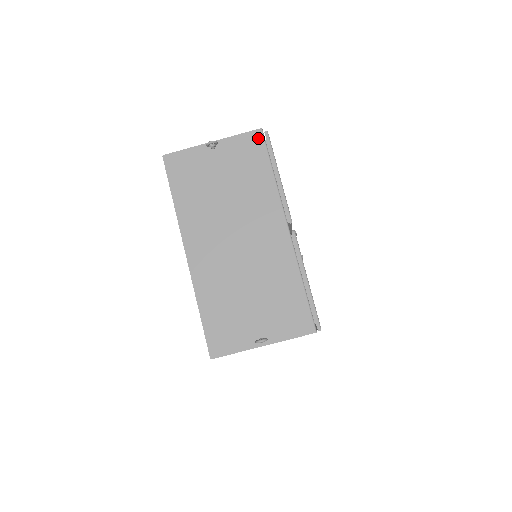
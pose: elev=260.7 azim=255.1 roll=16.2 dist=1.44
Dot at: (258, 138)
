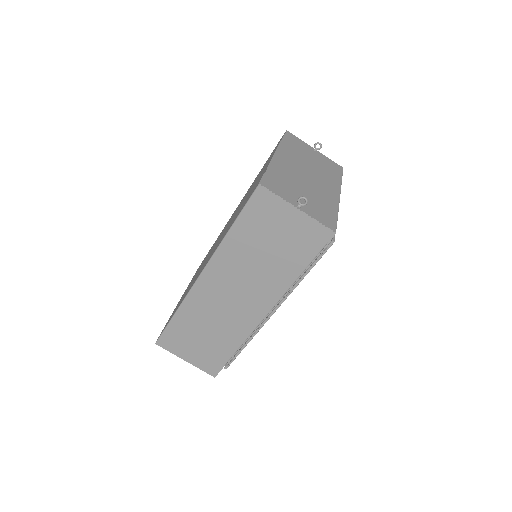
Dot at: (340, 168)
